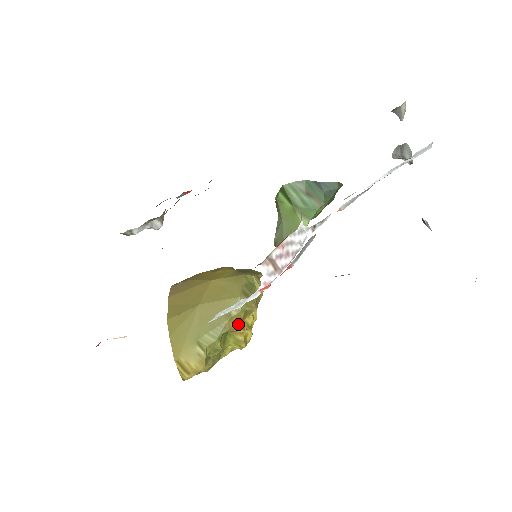
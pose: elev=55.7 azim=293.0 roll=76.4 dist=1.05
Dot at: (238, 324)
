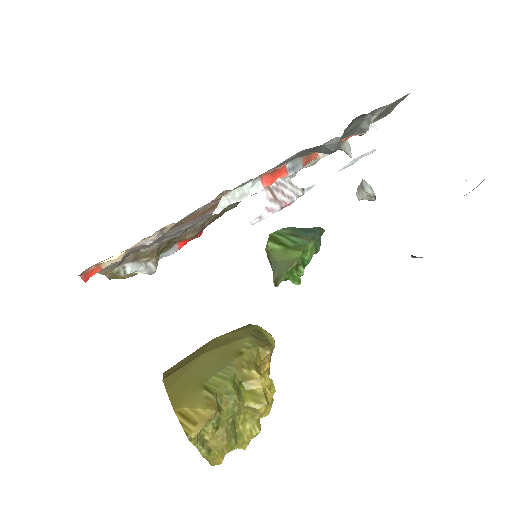
Dot at: (252, 364)
